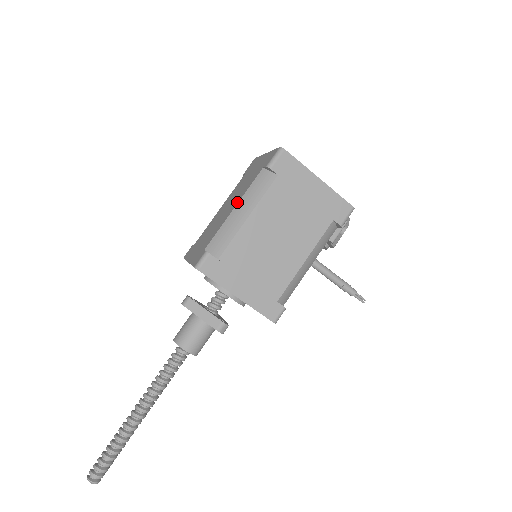
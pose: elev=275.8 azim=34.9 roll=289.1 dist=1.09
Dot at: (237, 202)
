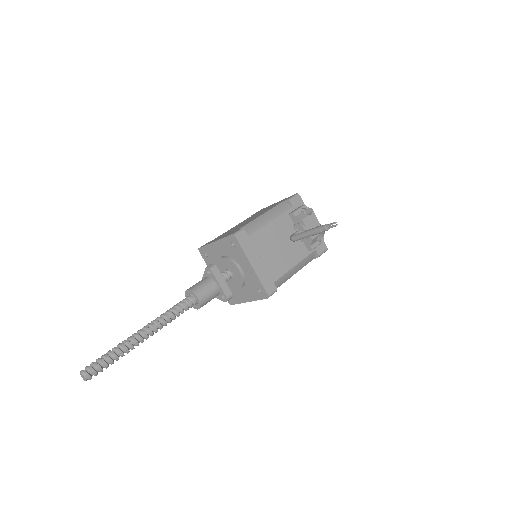
Dot at: occluded
